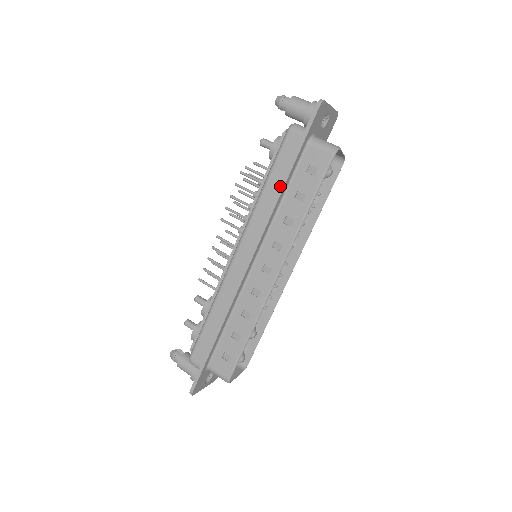
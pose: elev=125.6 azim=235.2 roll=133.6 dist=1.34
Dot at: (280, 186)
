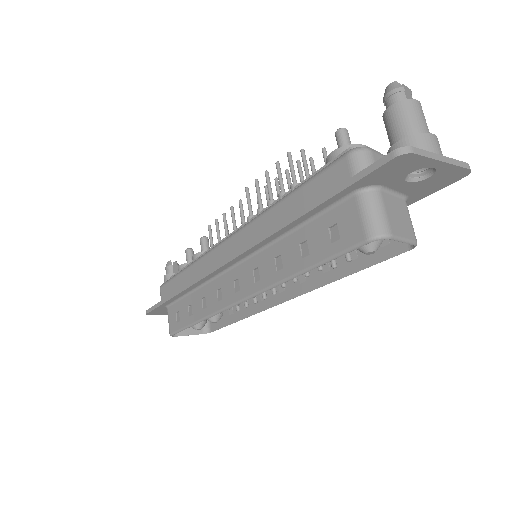
Dot at: (289, 217)
